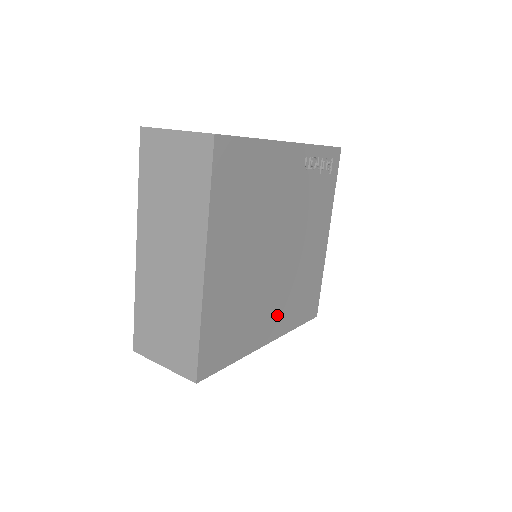
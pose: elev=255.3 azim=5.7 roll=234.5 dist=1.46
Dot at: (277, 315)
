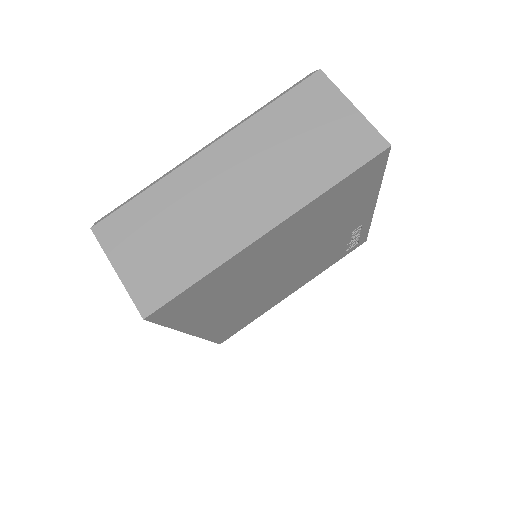
Dot at: (221, 318)
